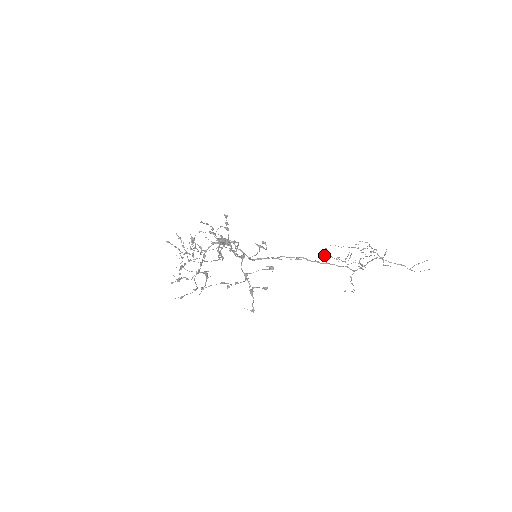
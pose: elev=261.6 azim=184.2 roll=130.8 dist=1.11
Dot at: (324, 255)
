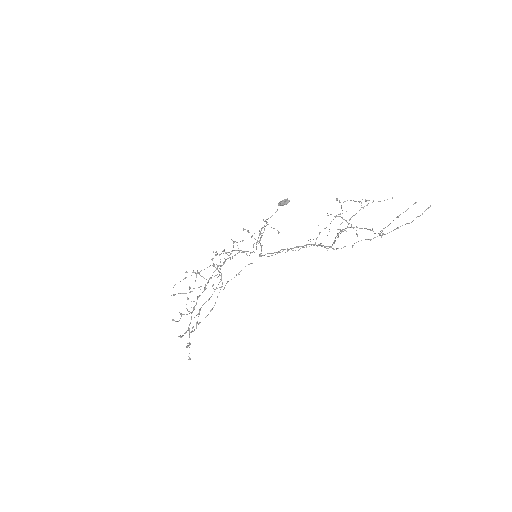
Dot at: (285, 252)
